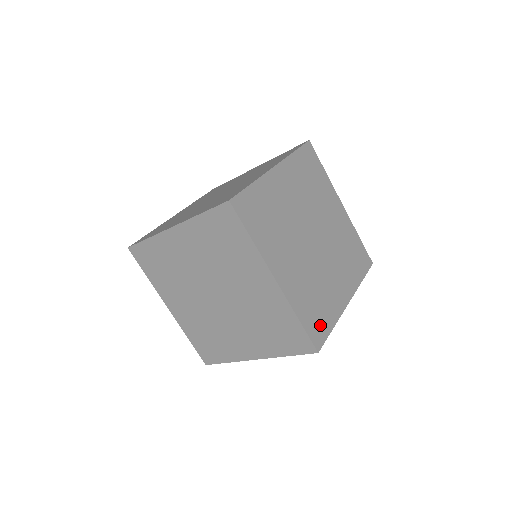
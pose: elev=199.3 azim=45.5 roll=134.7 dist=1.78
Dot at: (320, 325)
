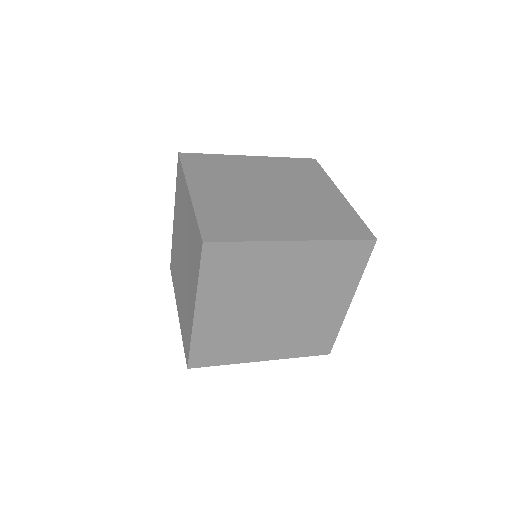
Dot at: (210, 357)
